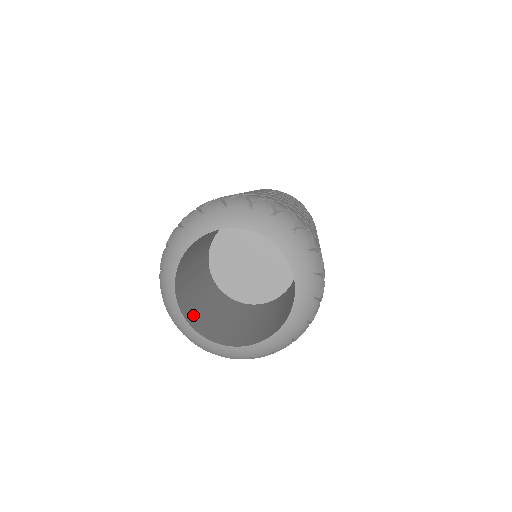
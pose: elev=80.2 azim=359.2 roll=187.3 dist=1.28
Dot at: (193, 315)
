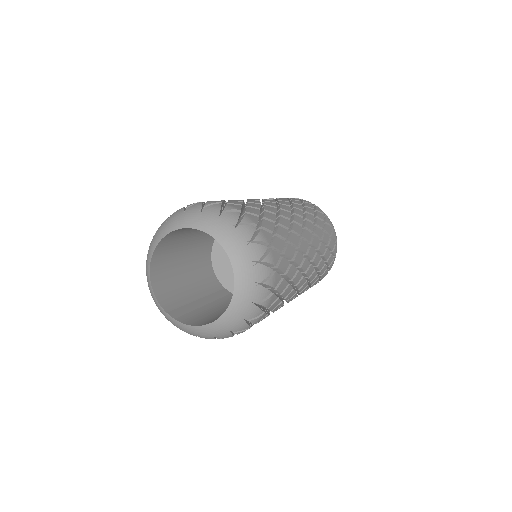
Dot at: (206, 321)
